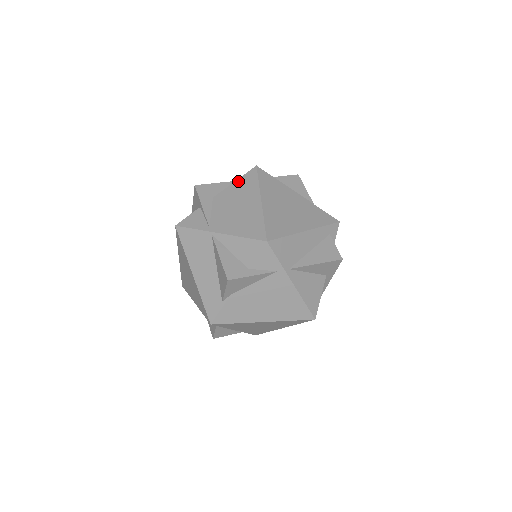
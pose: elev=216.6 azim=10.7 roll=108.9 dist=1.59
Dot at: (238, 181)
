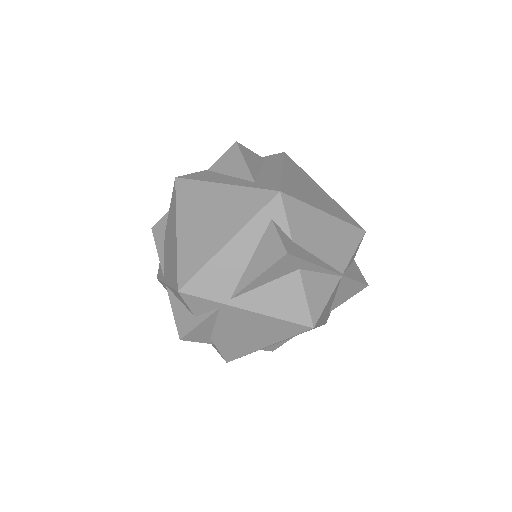
Dot at: (170, 206)
